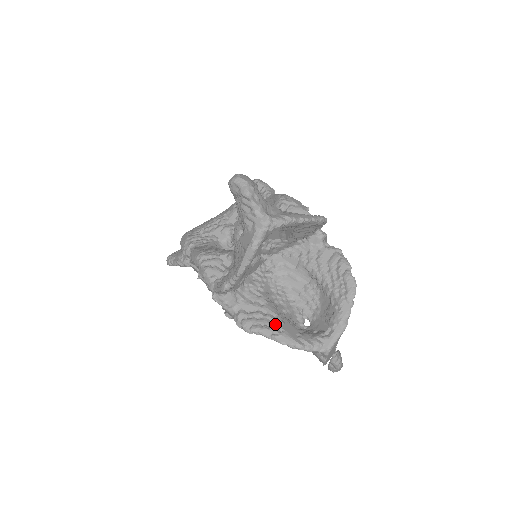
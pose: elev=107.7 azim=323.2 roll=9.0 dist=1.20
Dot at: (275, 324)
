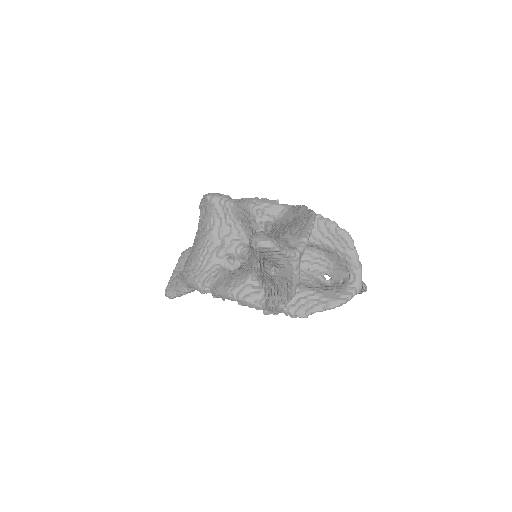
Dot at: (318, 299)
